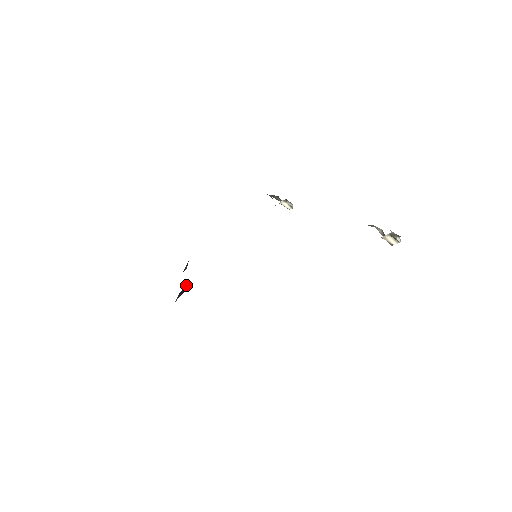
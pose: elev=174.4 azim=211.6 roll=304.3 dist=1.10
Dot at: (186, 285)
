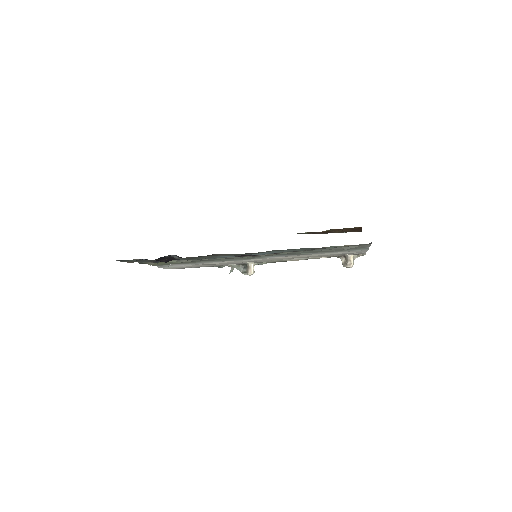
Dot at: (173, 258)
